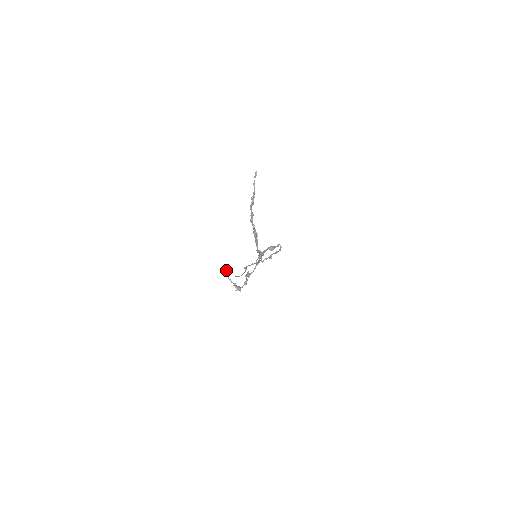
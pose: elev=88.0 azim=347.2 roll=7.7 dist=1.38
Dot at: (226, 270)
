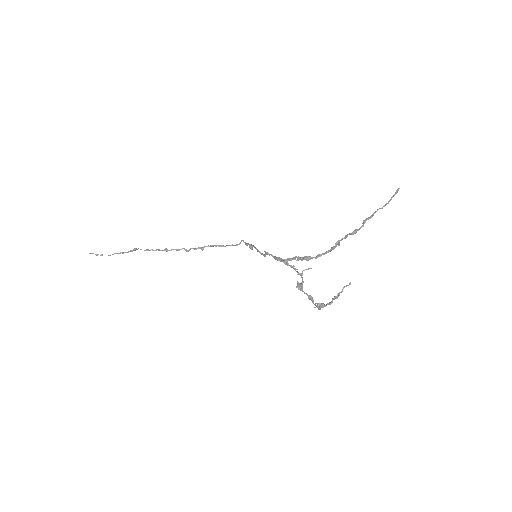
Dot at: occluded
